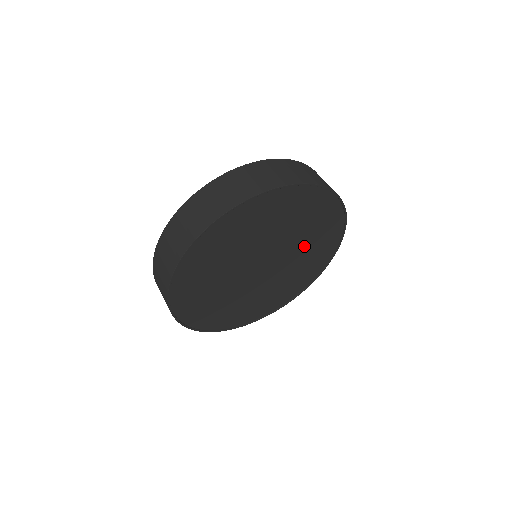
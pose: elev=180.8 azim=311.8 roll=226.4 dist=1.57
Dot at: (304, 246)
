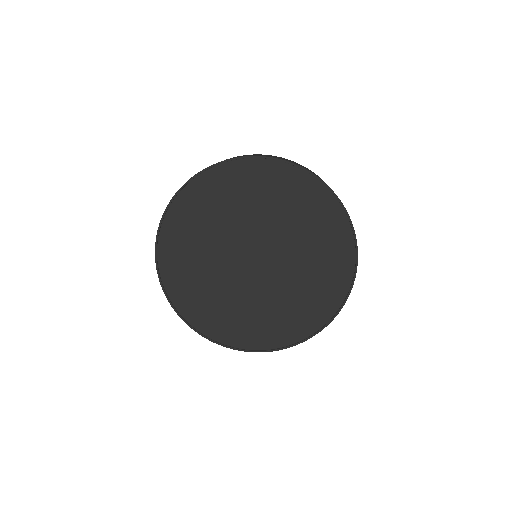
Dot at: (295, 230)
